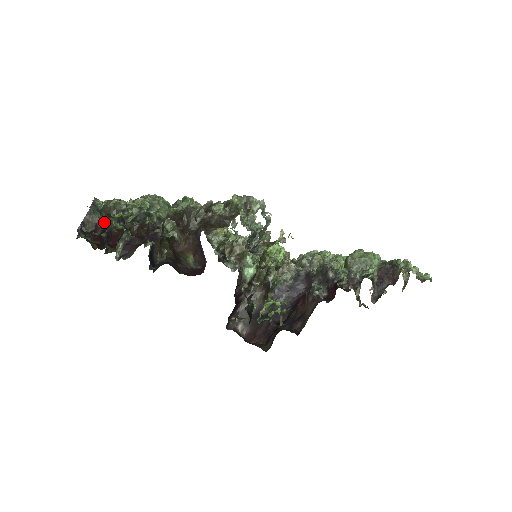
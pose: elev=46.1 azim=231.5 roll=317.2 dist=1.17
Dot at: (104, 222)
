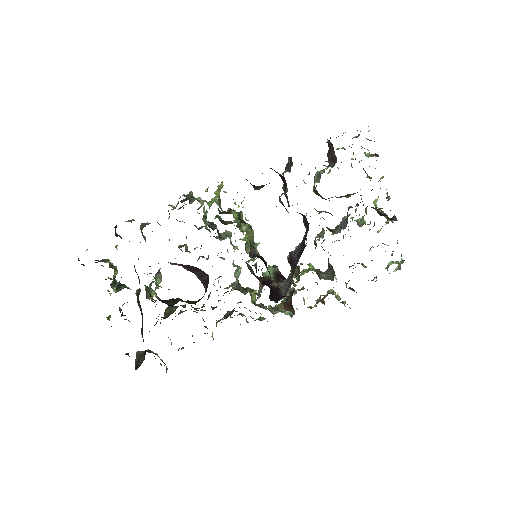
Dot at: occluded
